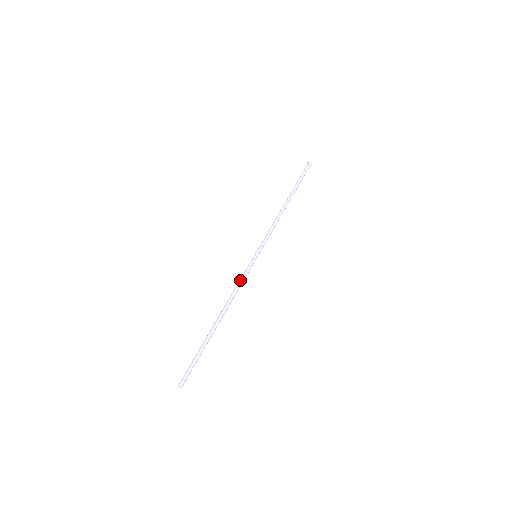
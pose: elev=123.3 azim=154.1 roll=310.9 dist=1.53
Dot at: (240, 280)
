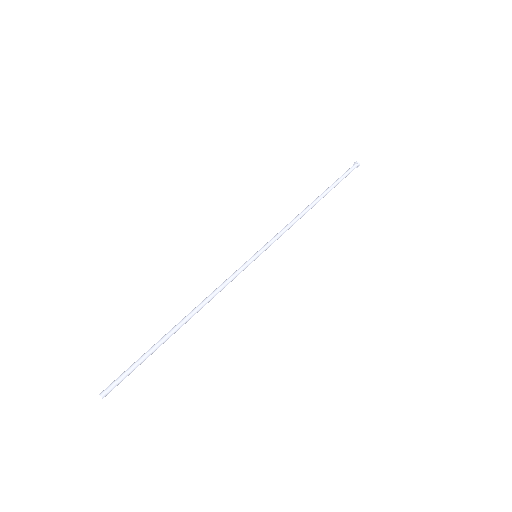
Dot at: (228, 281)
